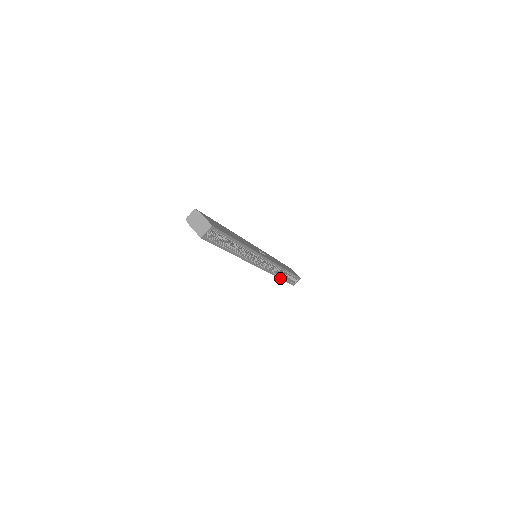
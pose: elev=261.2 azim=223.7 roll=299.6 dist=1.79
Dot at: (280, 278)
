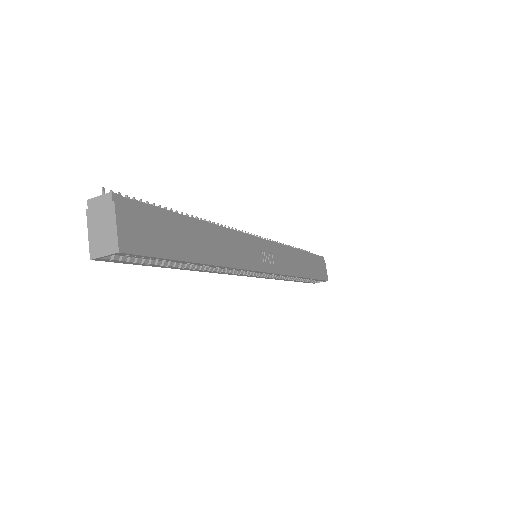
Dot at: (291, 280)
